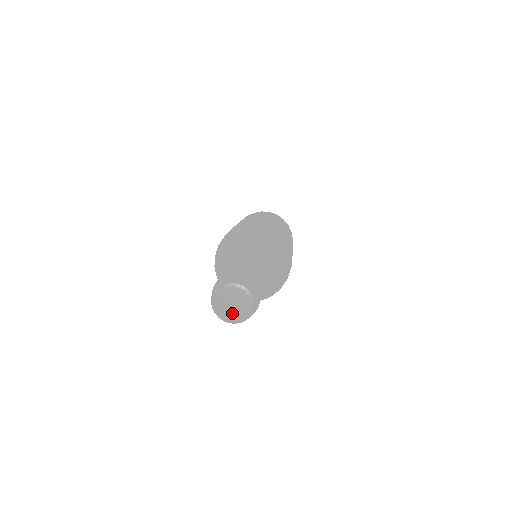
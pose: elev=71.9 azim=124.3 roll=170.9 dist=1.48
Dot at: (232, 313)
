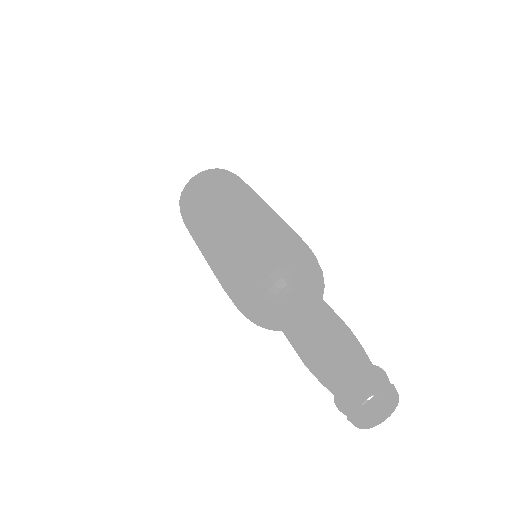
Dot at: (375, 420)
